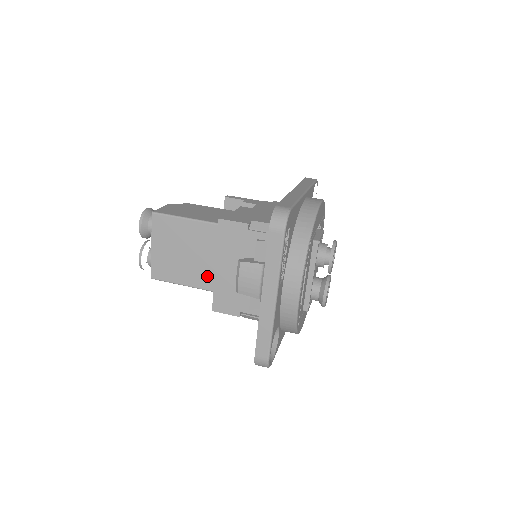
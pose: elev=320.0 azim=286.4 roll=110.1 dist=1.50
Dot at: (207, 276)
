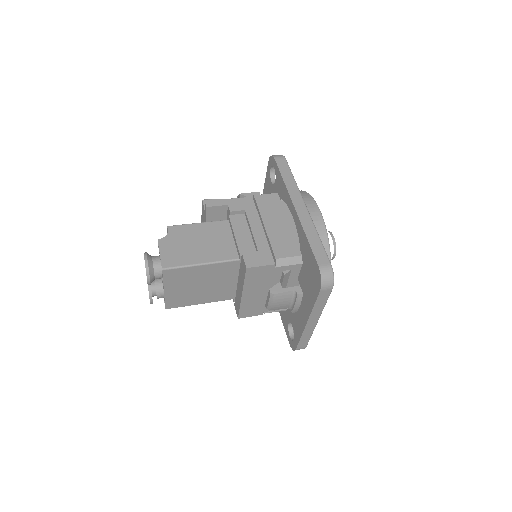
Dot at: (223, 293)
